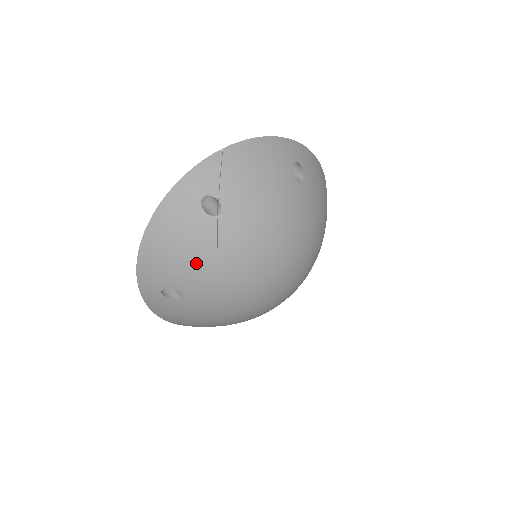
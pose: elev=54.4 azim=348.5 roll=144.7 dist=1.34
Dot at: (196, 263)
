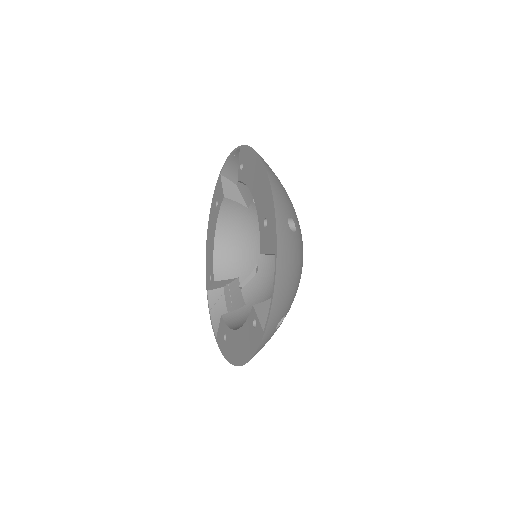
Dot at: occluded
